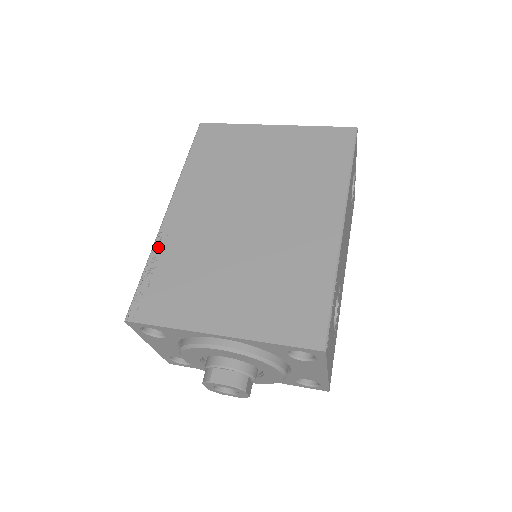
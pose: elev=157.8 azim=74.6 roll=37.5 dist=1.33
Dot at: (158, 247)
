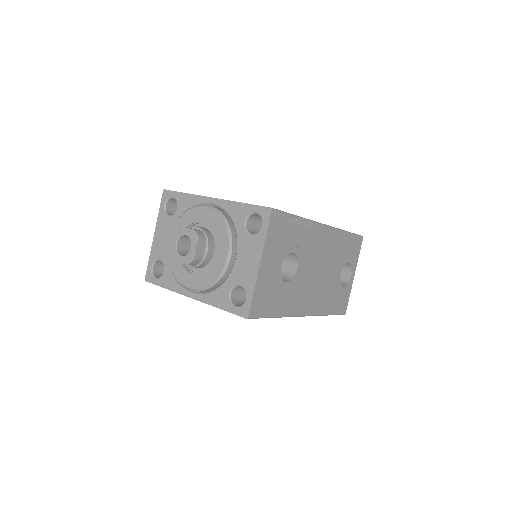
Dot at: occluded
